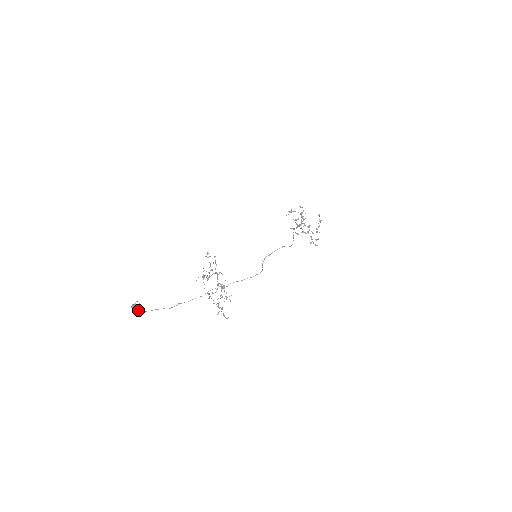
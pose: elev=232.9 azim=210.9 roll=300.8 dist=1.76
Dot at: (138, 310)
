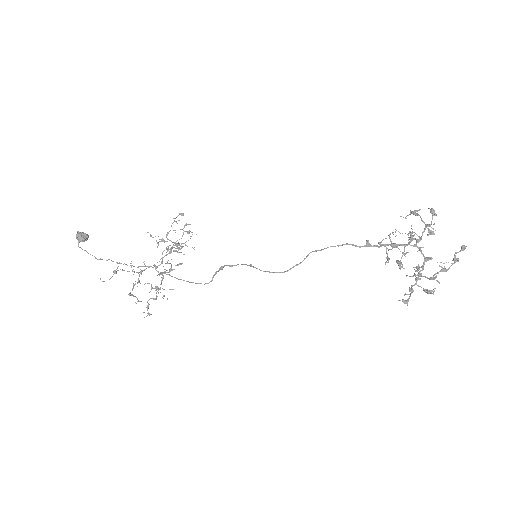
Dot at: (82, 241)
